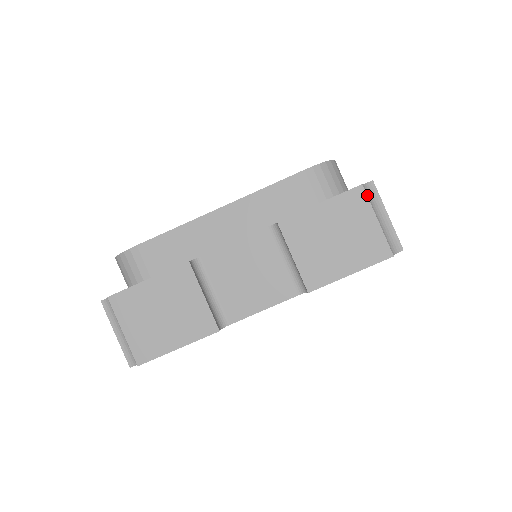
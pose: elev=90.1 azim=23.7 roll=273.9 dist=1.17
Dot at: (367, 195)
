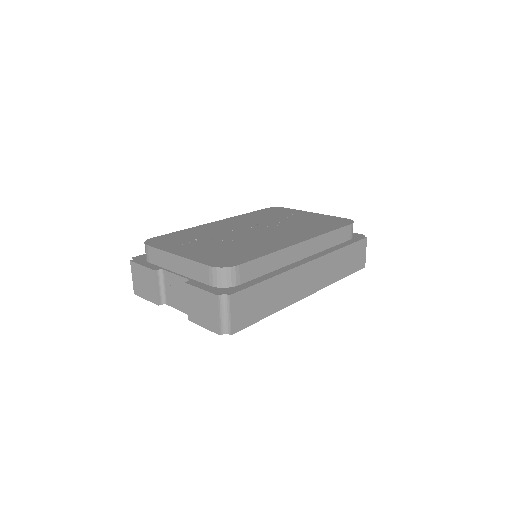
Dot at: (222, 301)
